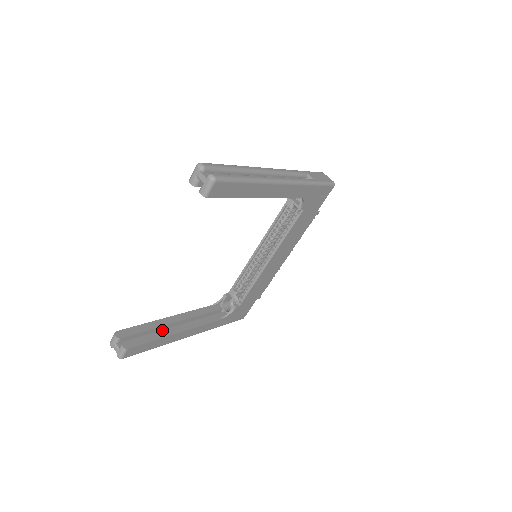
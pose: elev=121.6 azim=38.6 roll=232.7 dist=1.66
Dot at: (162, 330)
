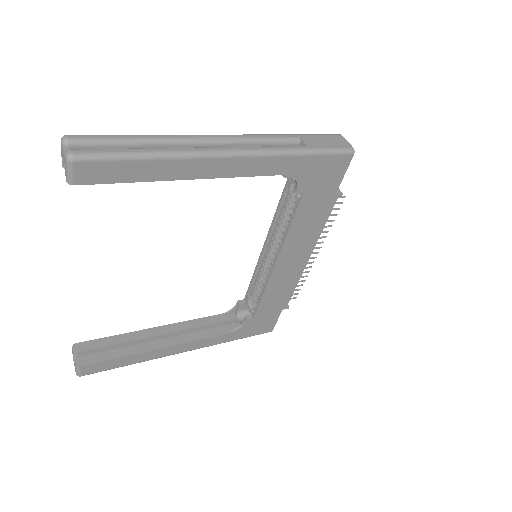
Dot at: (137, 344)
